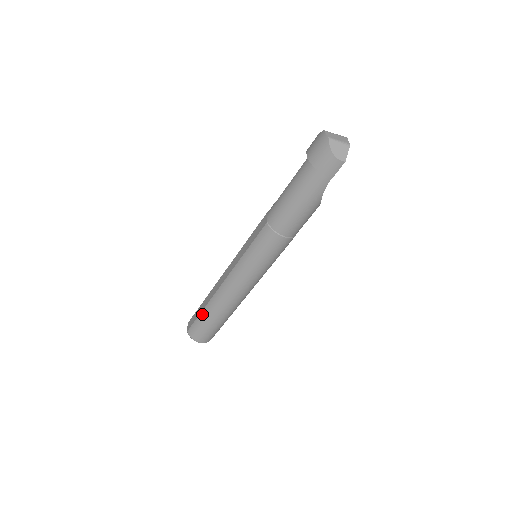
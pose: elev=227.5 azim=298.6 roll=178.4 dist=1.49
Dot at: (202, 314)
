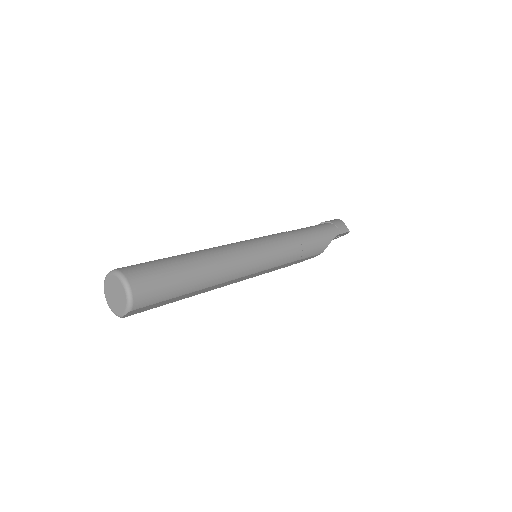
Dot at: (166, 258)
